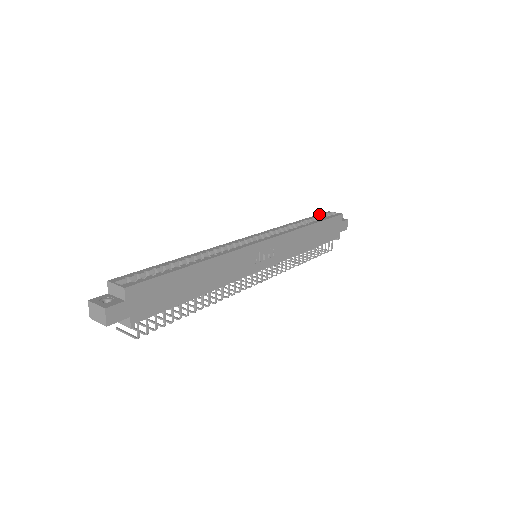
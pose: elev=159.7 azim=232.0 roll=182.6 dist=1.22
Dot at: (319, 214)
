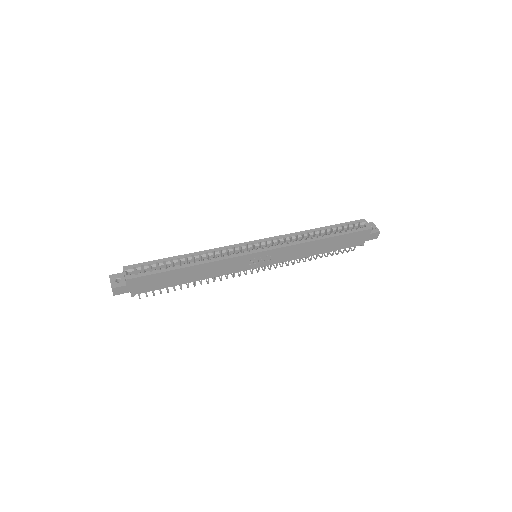
Dot at: (349, 222)
